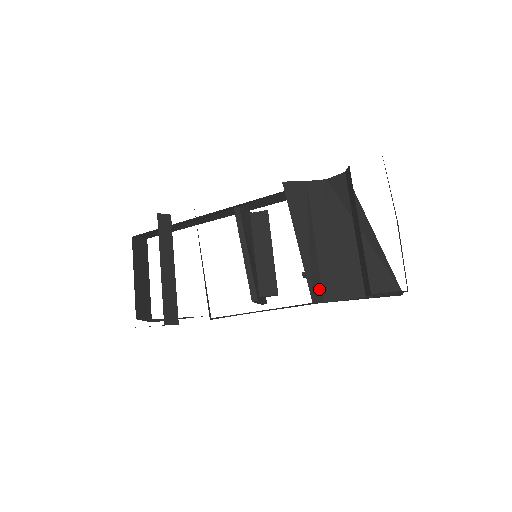
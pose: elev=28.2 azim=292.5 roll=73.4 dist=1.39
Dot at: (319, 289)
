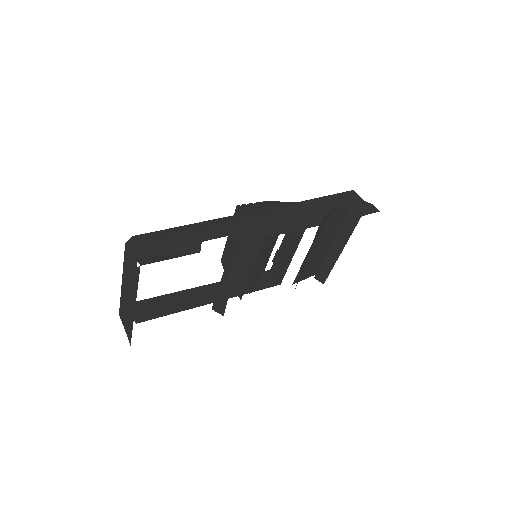
Dot at: occluded
